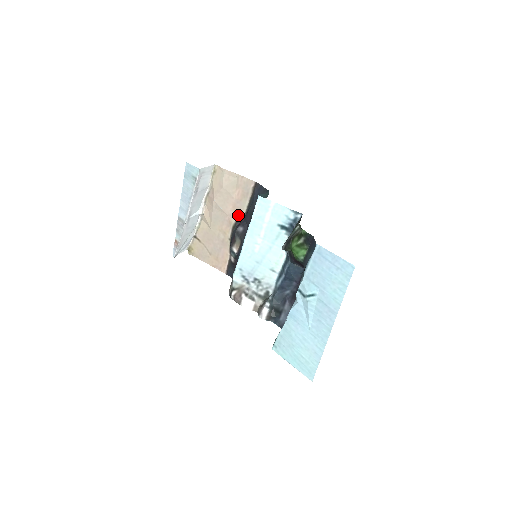
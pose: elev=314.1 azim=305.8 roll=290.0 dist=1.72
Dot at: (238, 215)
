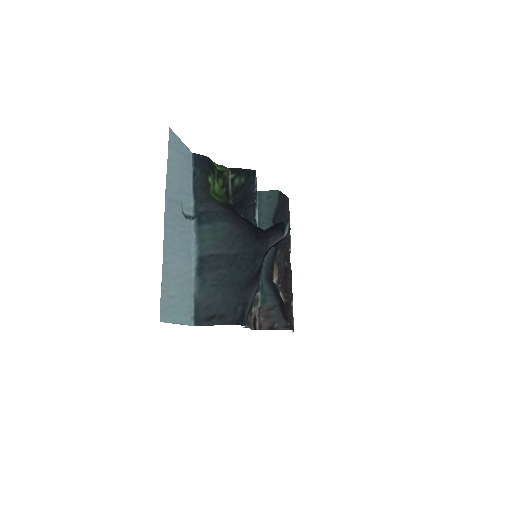
Dot at: occluded
